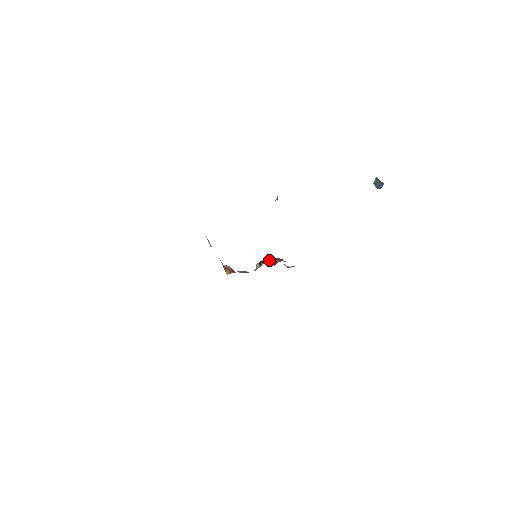
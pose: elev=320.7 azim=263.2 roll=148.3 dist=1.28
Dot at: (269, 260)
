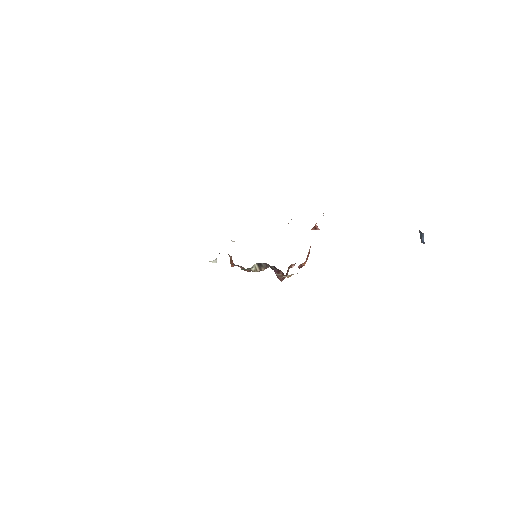
Dot at: (275, 272)
